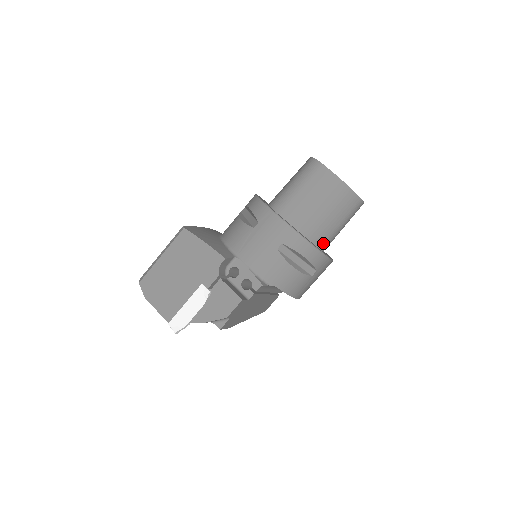
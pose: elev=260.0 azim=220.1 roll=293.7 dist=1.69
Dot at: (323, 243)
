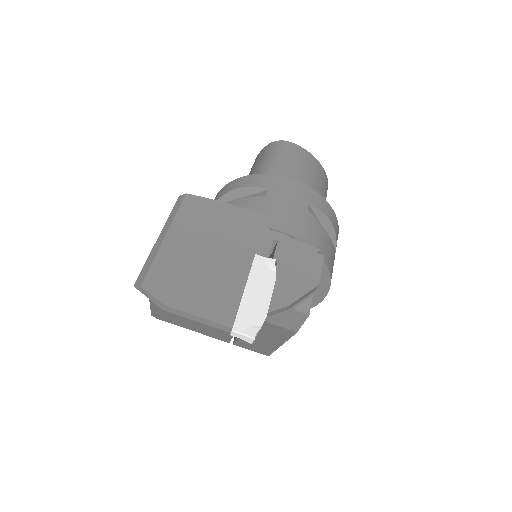
Dot at: occluded
